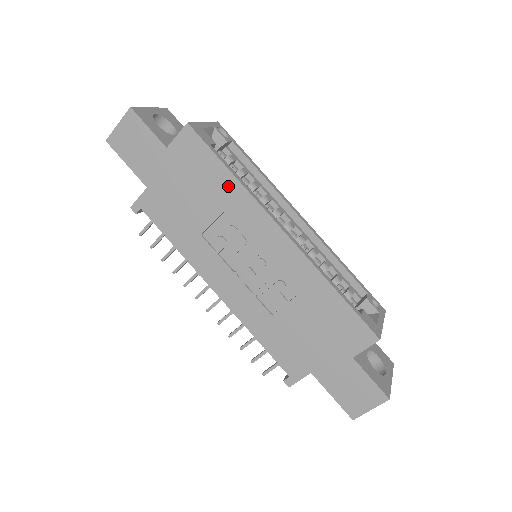
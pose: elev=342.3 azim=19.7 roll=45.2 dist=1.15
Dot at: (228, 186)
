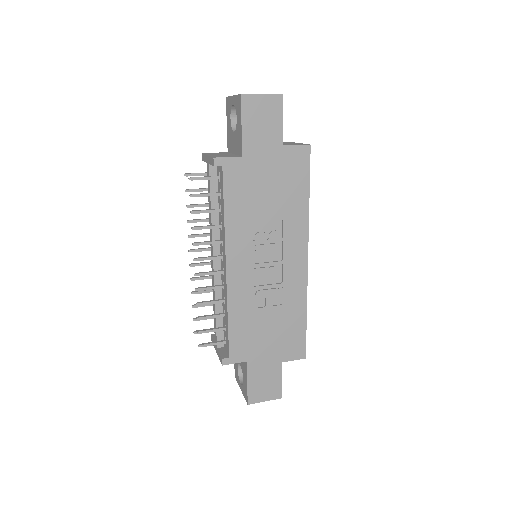
Dot at: (300, 206)
